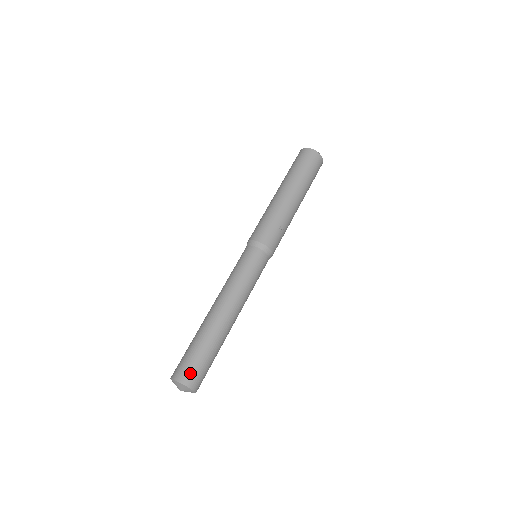
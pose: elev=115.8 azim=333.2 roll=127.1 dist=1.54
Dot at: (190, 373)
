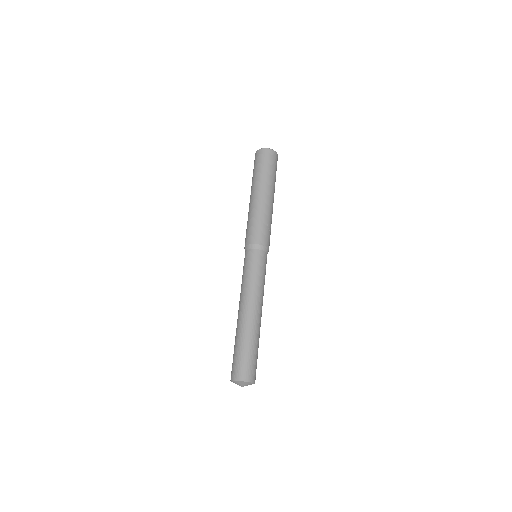
Dot at: (246, 371)
